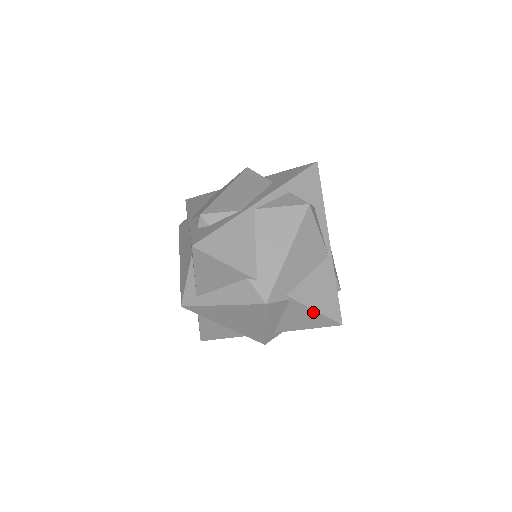
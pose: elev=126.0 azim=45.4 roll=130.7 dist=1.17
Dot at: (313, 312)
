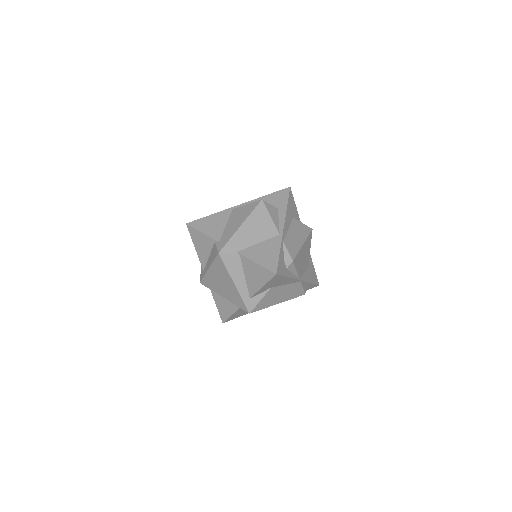
Dot at: (256, 265)
